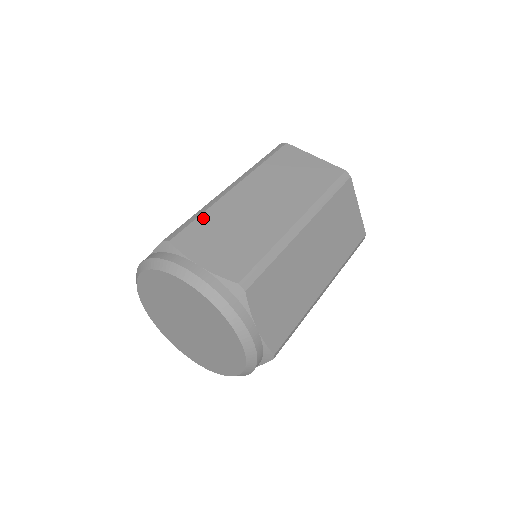
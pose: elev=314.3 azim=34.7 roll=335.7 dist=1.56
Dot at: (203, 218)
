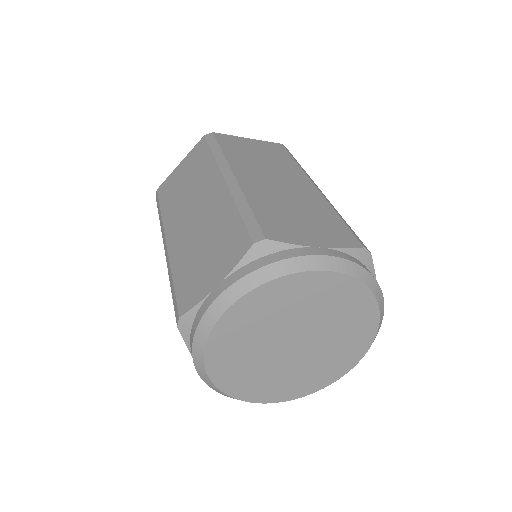
Dot at: (176, 277)
